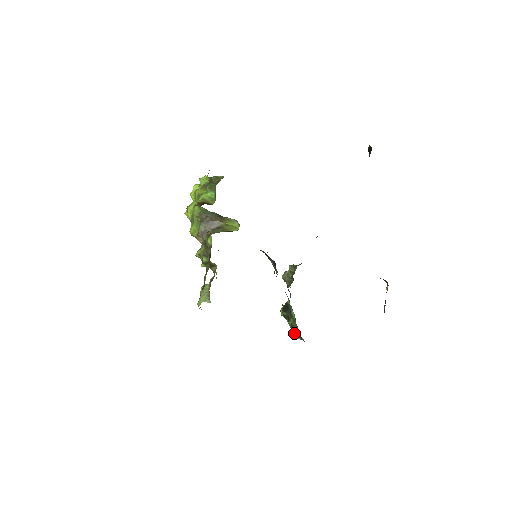
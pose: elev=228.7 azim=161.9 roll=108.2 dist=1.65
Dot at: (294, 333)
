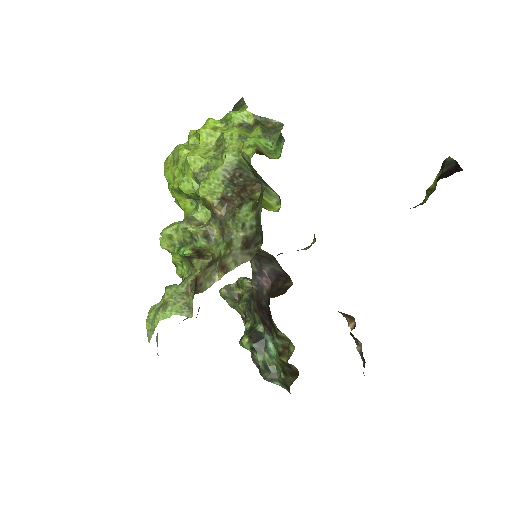
Dot at: (268, 375)
